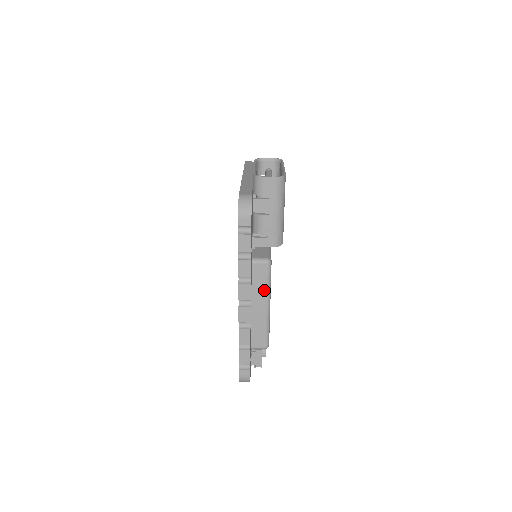
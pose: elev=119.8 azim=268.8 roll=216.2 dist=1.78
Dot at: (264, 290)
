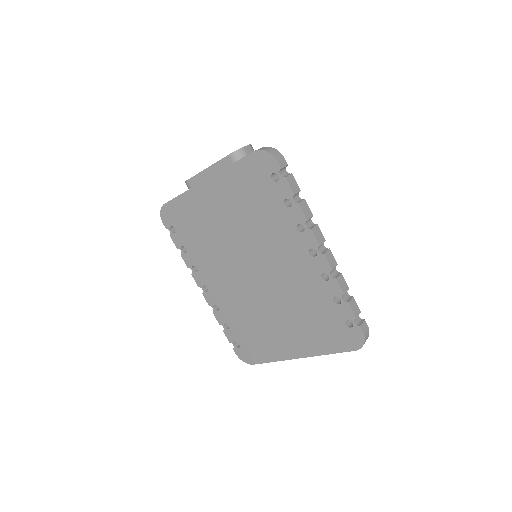
Dot at: occluded
